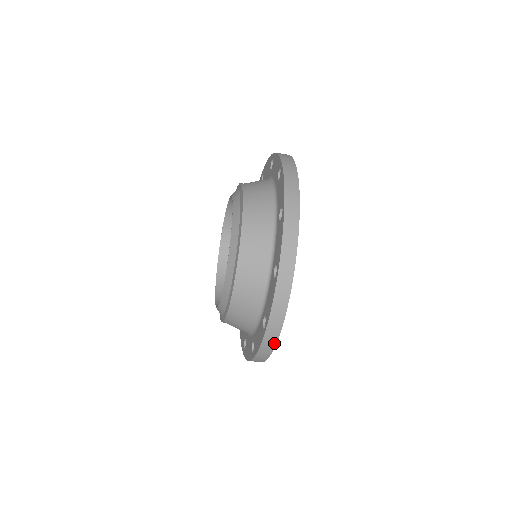
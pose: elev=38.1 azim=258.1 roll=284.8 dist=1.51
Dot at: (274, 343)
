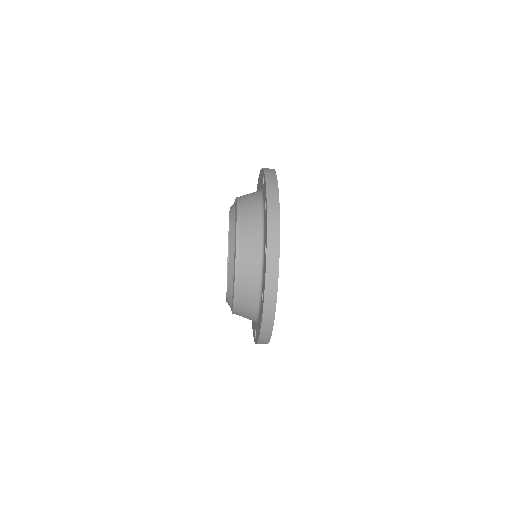
Dot at: (277, 262)
